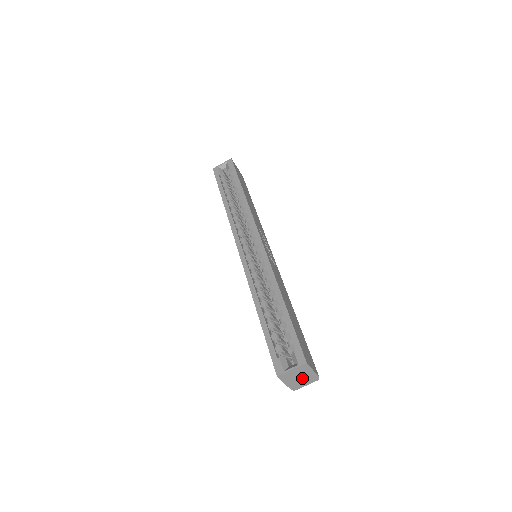
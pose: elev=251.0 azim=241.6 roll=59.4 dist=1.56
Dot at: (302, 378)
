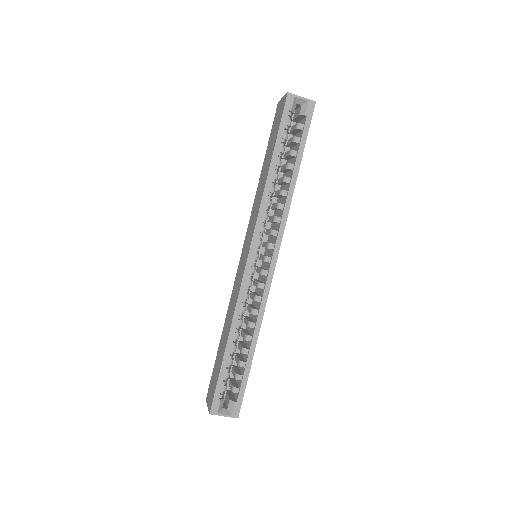
Dot at: occluded
